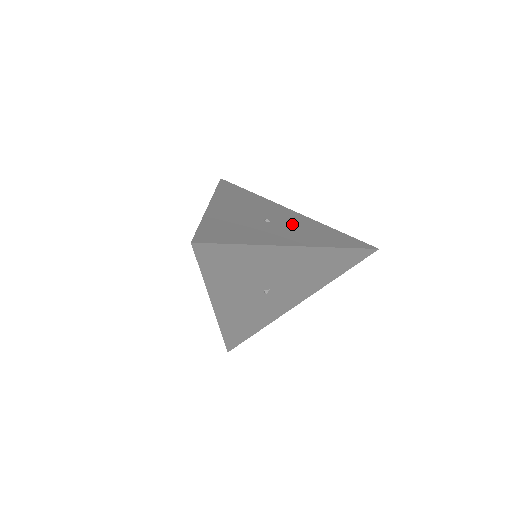
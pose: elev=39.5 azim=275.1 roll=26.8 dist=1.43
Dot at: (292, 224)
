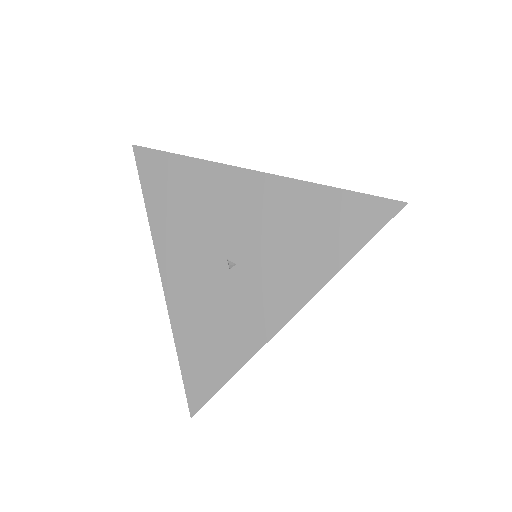
Dot at: (262, 240)
